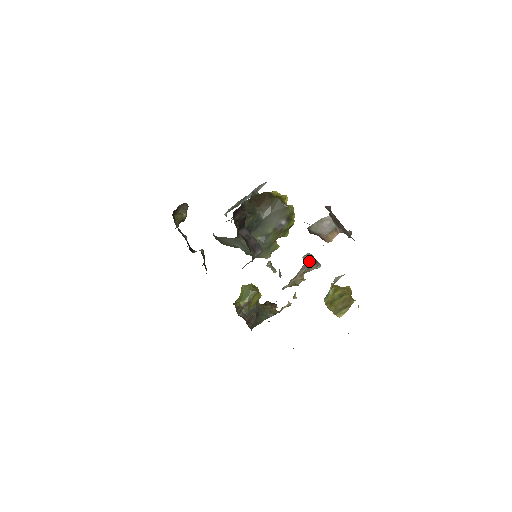
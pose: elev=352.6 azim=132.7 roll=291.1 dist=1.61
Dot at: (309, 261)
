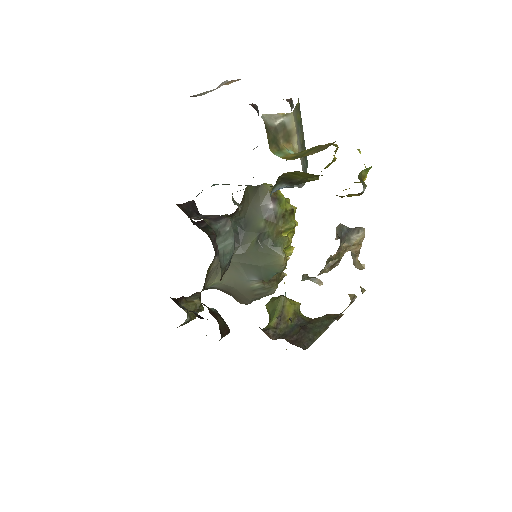
Dot at: (342, 232)
